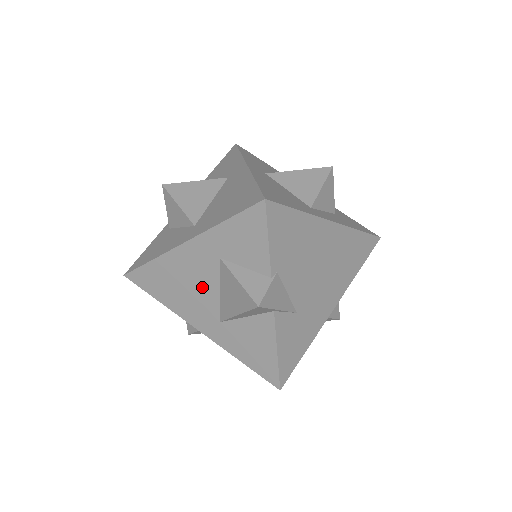
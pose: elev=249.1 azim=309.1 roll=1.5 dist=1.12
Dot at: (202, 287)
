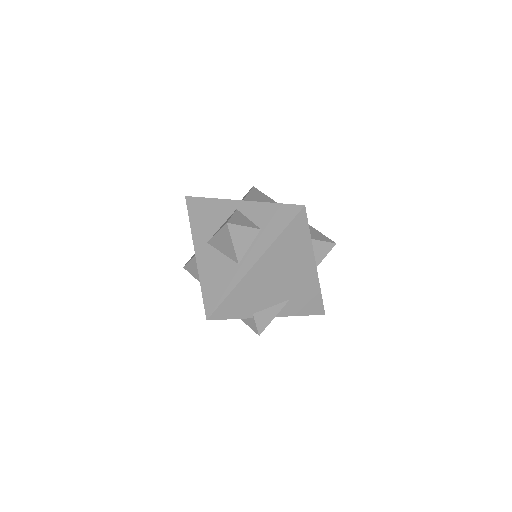
Dot at: occluded
